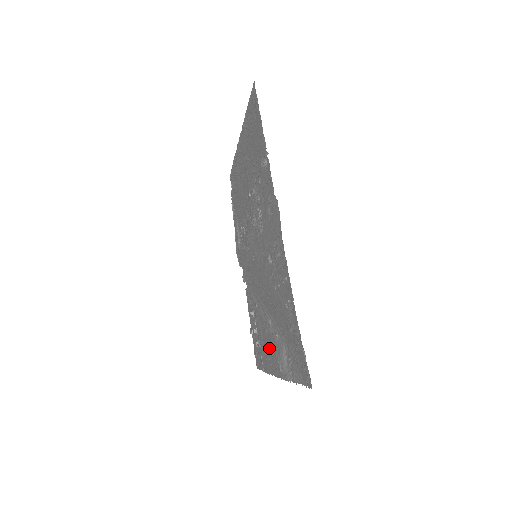
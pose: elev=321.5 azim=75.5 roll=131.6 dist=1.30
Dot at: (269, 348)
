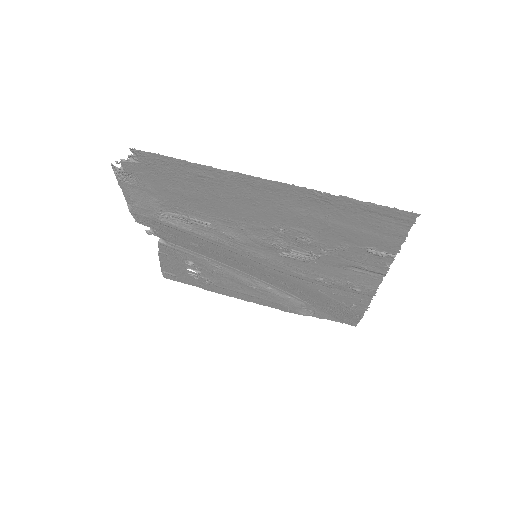
Dot at: (255, 295)
